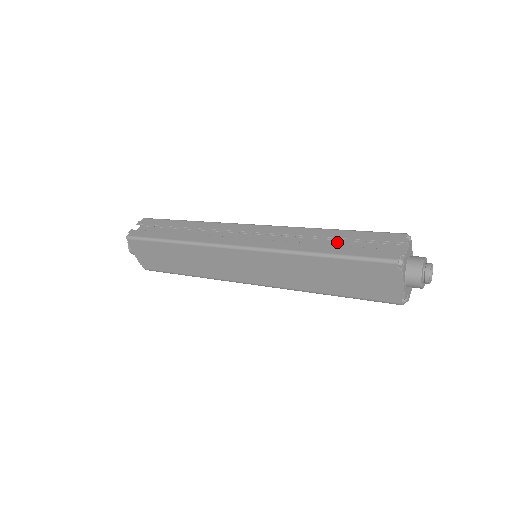
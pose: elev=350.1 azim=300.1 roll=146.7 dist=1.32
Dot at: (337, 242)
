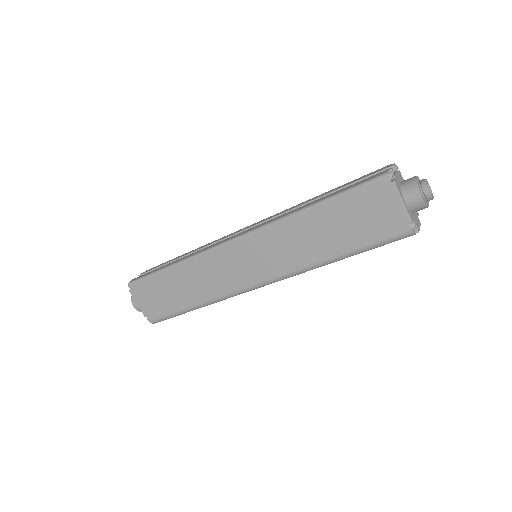
Dot at: occluded
